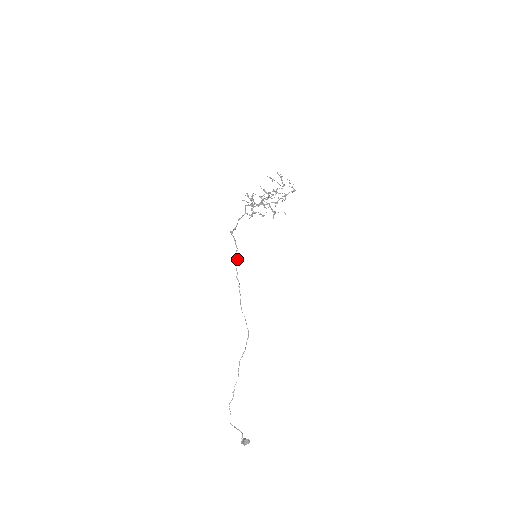
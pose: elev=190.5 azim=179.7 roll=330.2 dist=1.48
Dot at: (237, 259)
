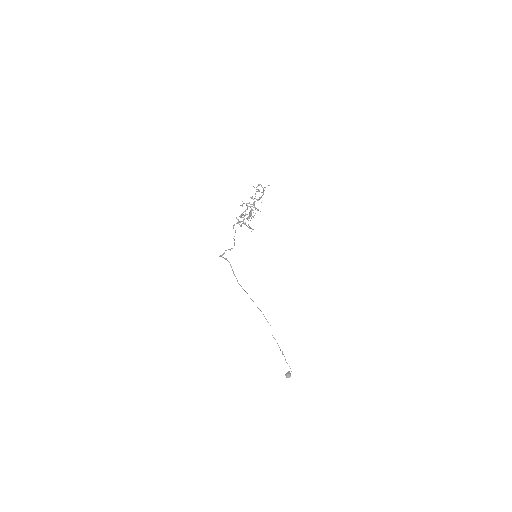
Dot at: (233, 271)
